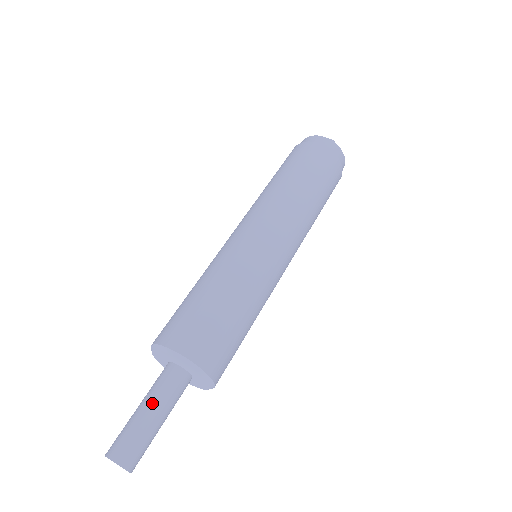
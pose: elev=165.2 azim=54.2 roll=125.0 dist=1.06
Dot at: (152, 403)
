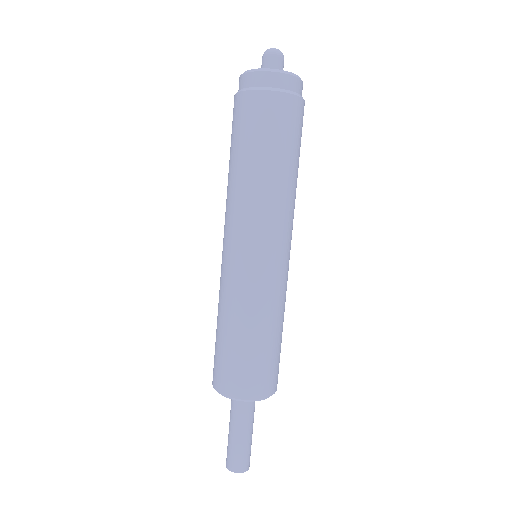
Dot at: (240, 428)
